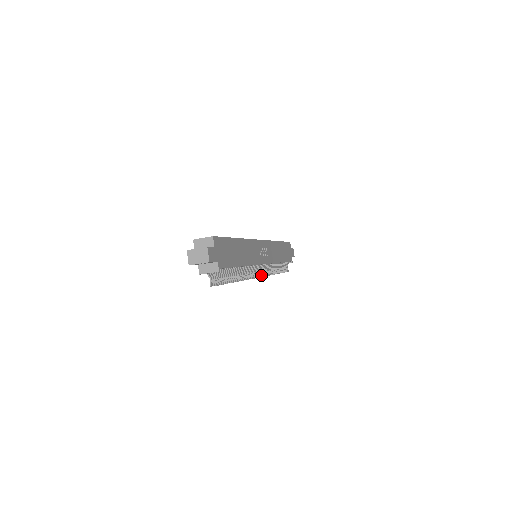
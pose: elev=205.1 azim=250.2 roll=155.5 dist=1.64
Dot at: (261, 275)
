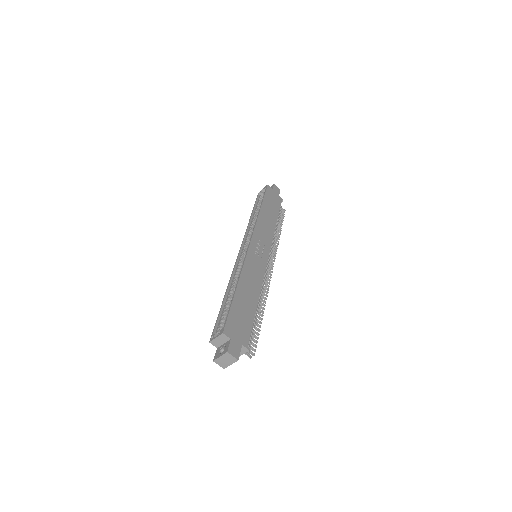
Dot at: (272, 267)
